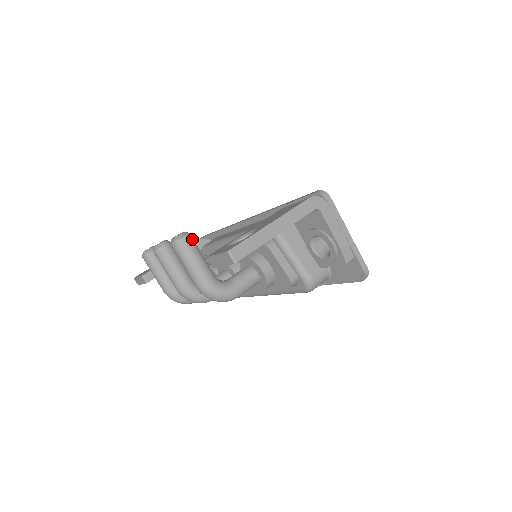
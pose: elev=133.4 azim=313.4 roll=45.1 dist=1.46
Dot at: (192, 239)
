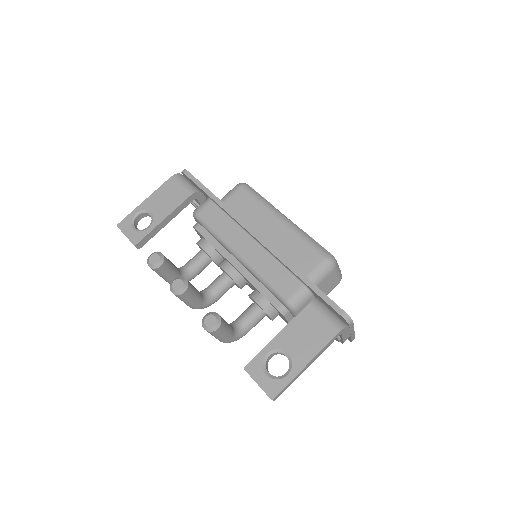
Dot at: (223, 323)
